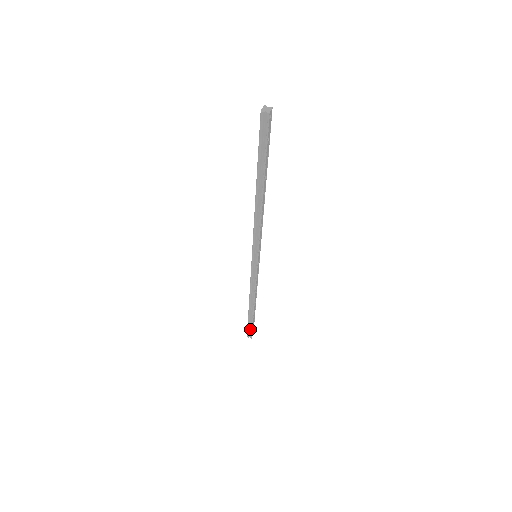
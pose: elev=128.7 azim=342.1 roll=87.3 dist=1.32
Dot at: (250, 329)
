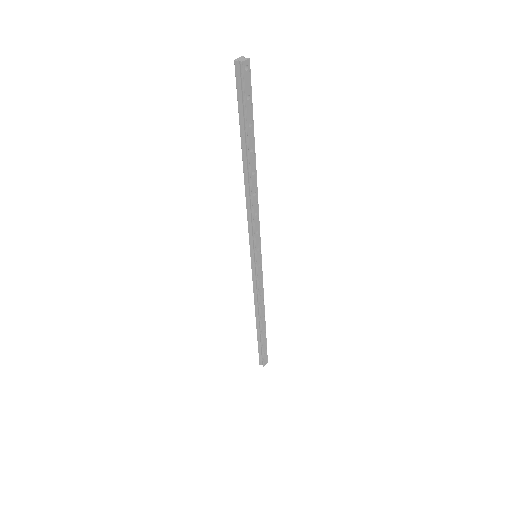
Dot at: (261, 354)
